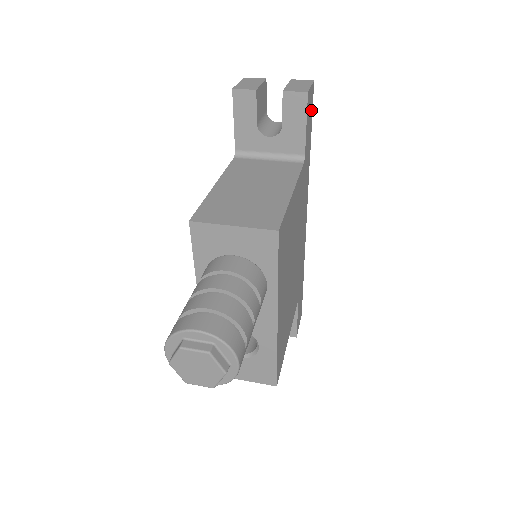
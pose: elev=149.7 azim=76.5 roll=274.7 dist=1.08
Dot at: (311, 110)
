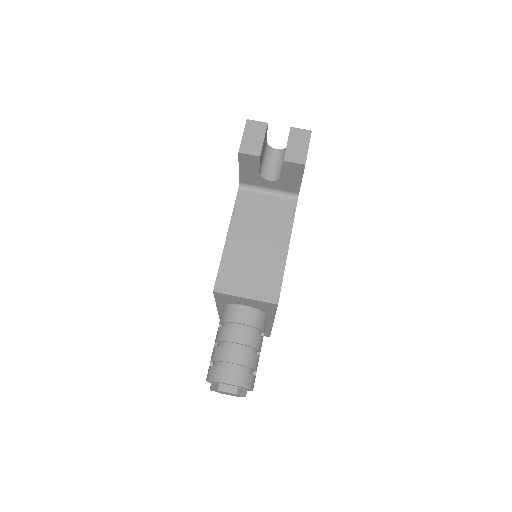
Dot at: occluded
